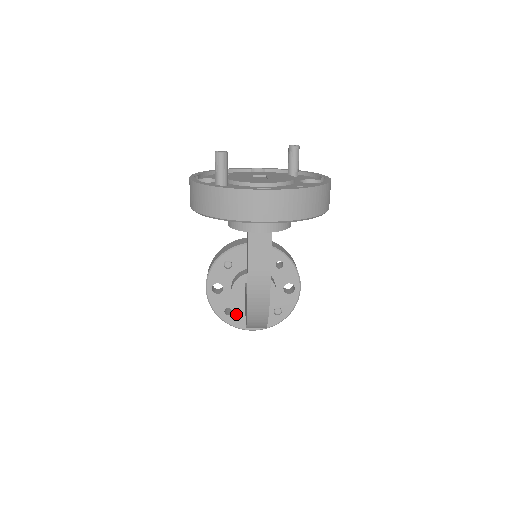
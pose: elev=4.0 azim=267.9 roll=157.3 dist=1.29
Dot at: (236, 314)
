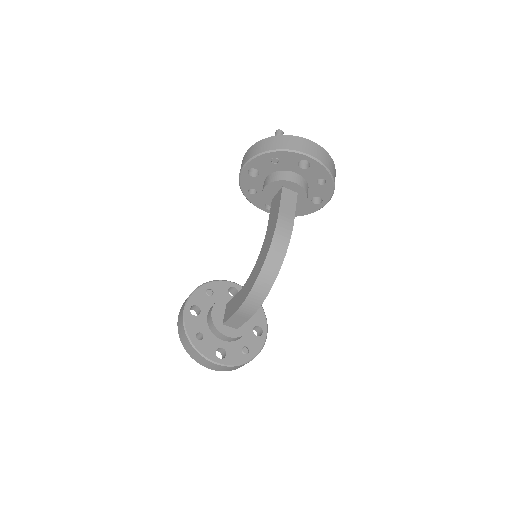
Dot at: (206, 341)
